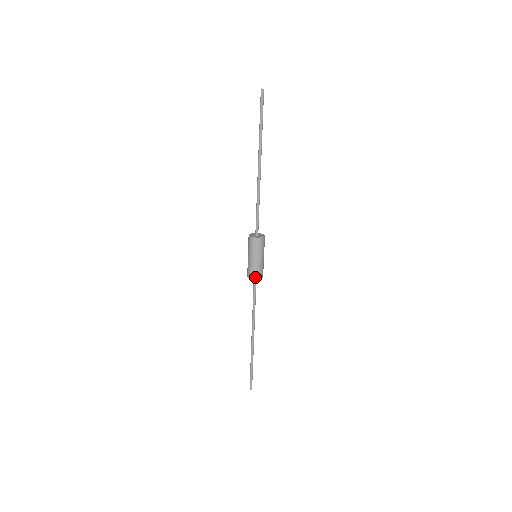
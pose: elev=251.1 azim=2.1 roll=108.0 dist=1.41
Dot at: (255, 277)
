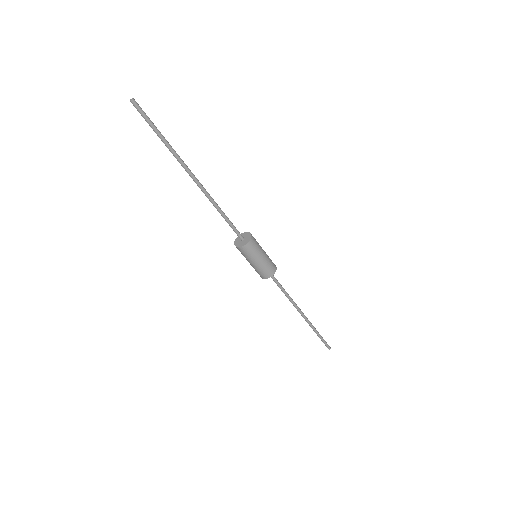
Dot at: (271, 274)
